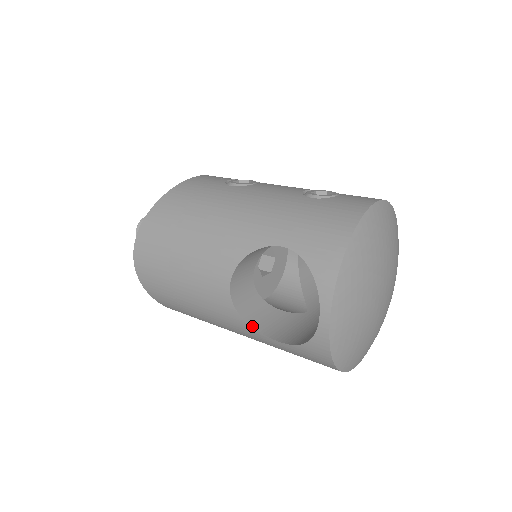
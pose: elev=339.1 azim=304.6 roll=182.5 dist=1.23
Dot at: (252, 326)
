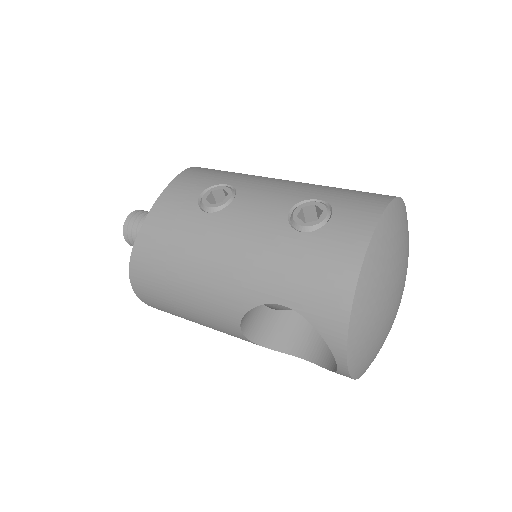
Dot at: (274, 349)
